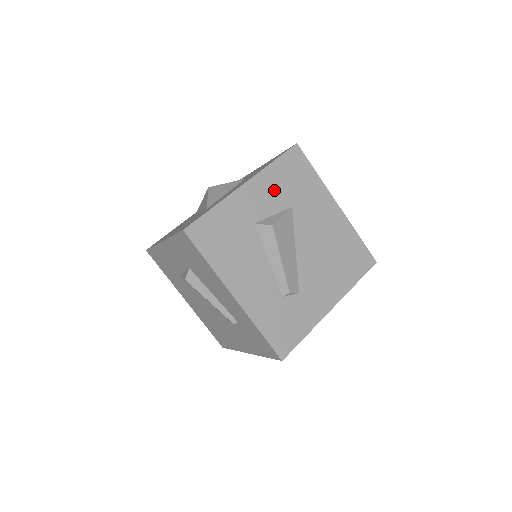
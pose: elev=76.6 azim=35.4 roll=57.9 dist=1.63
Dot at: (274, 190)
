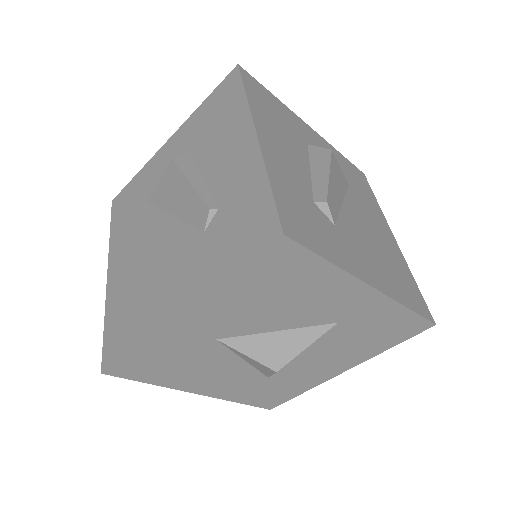
Dot at: occluded
